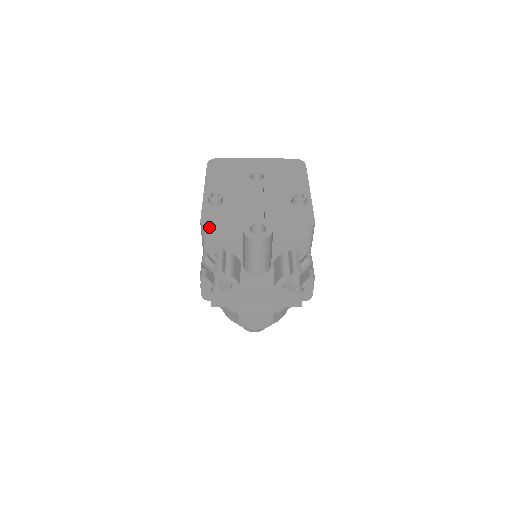
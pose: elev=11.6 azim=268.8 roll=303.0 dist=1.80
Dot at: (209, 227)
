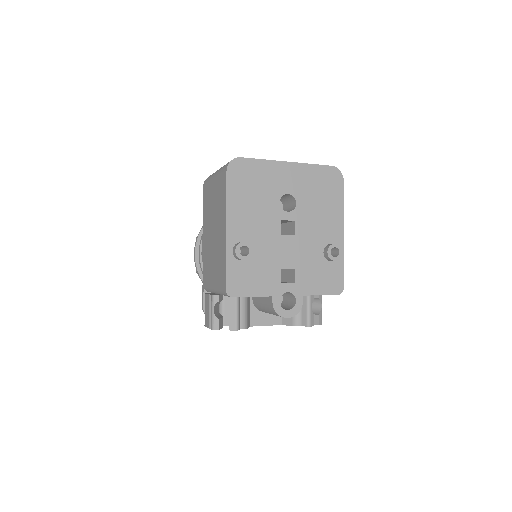
Dot at: occluded
